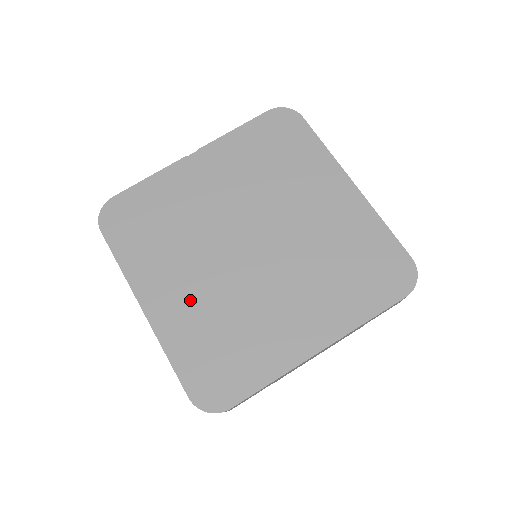
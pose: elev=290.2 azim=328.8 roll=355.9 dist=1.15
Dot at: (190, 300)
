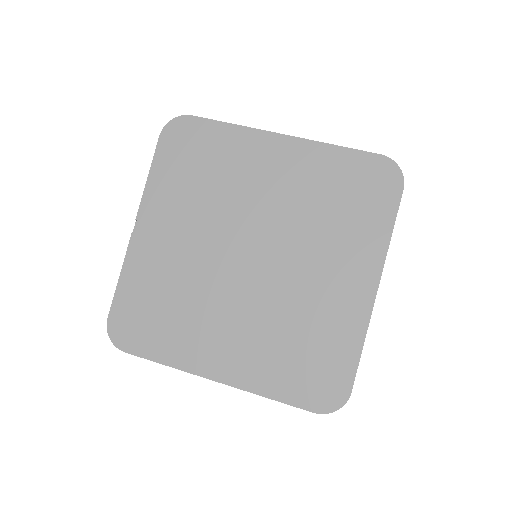
Dot at: (245, 341)
